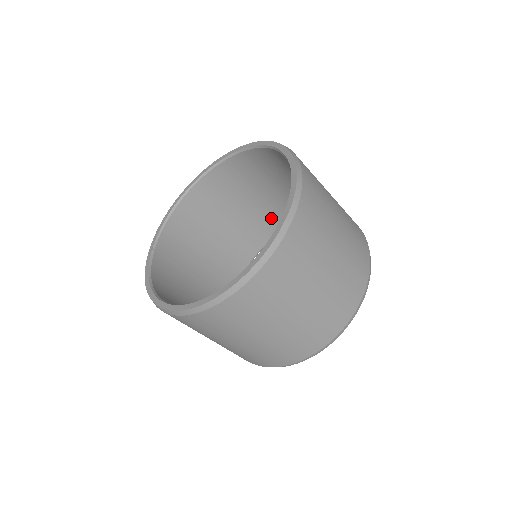
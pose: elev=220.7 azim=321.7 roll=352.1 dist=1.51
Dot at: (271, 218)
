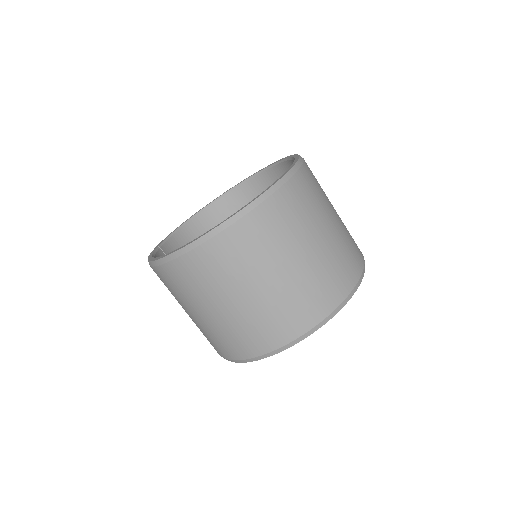
Dot at: occluded
